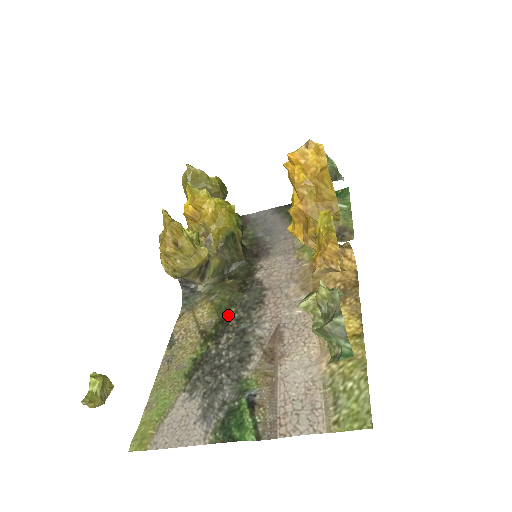
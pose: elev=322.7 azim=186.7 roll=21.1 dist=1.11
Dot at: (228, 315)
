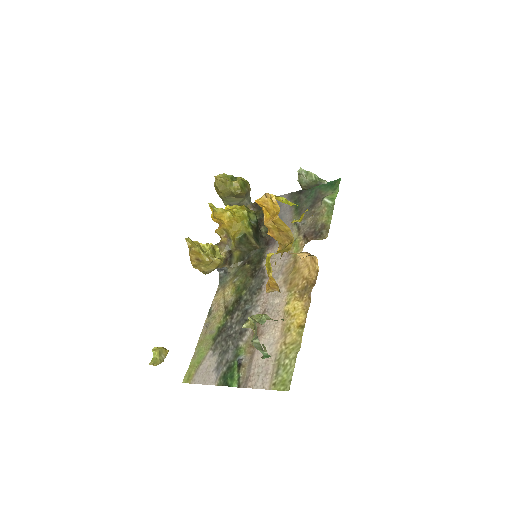
Dot at: (241, 296)
